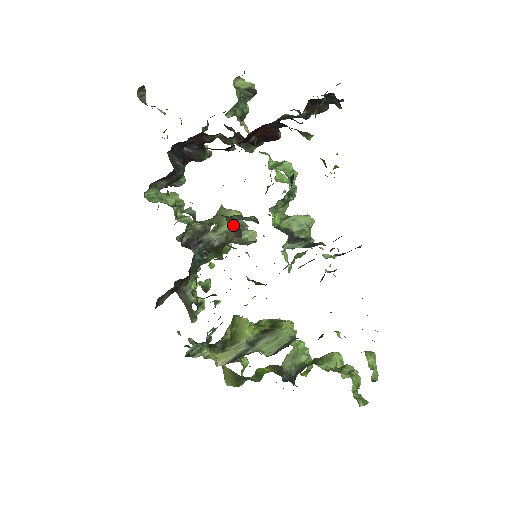
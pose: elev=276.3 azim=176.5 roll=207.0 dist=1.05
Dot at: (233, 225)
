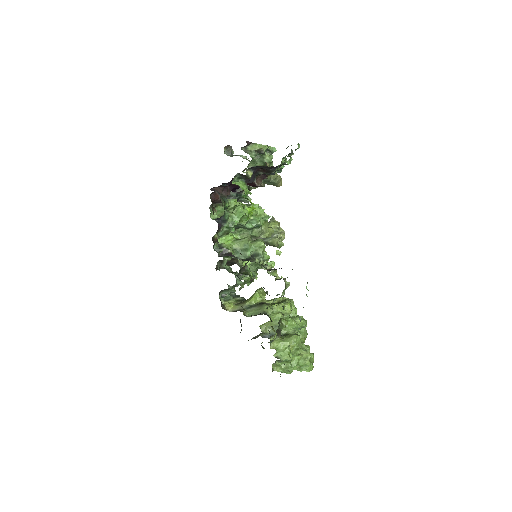
Dot at: occluded
